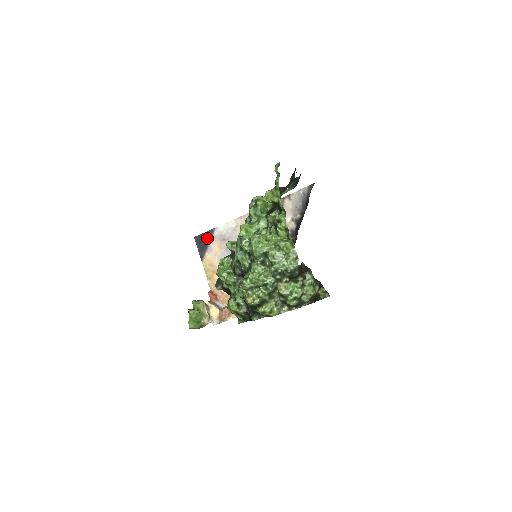
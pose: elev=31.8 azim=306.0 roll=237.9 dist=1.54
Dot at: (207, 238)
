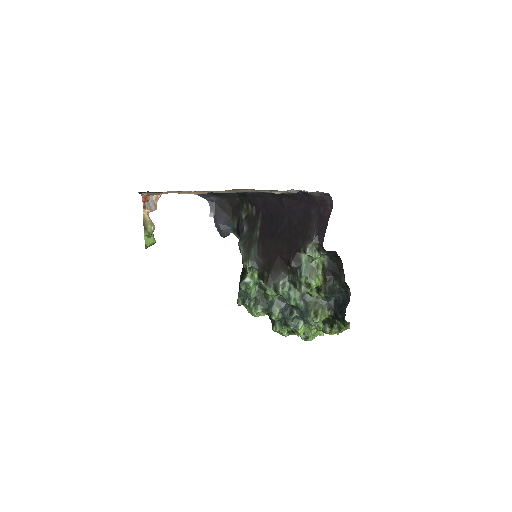
Dot at: occluded
